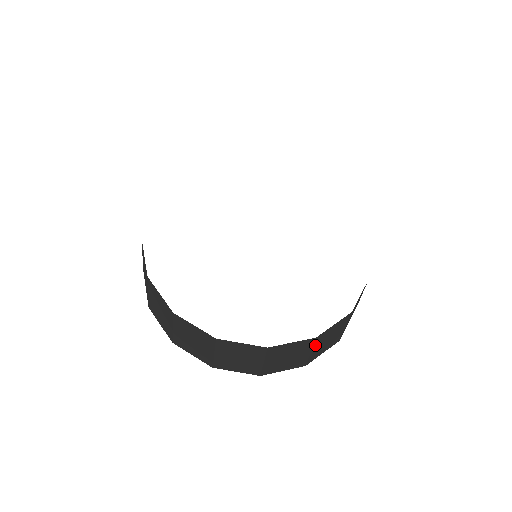
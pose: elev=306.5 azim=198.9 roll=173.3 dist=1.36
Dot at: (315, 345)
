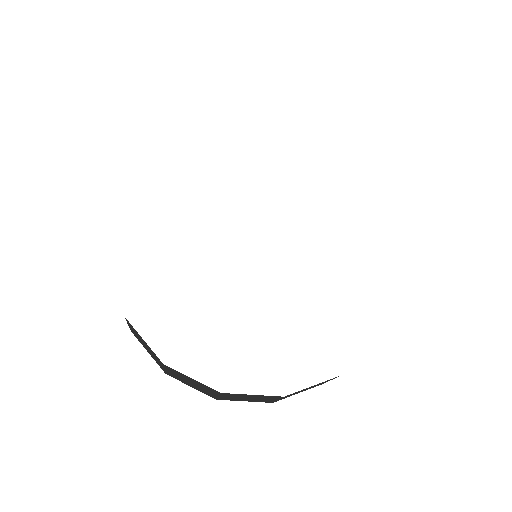
Dot at: occluded
